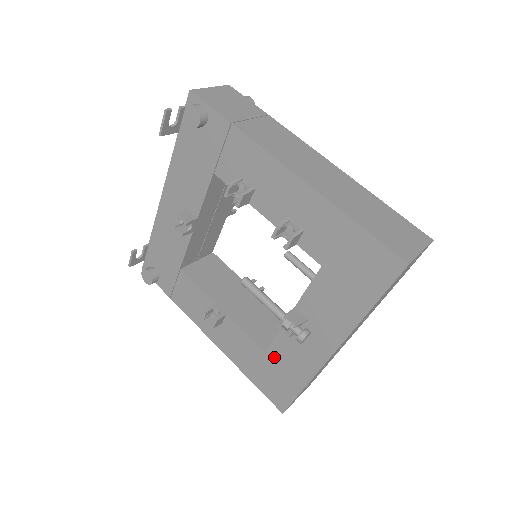
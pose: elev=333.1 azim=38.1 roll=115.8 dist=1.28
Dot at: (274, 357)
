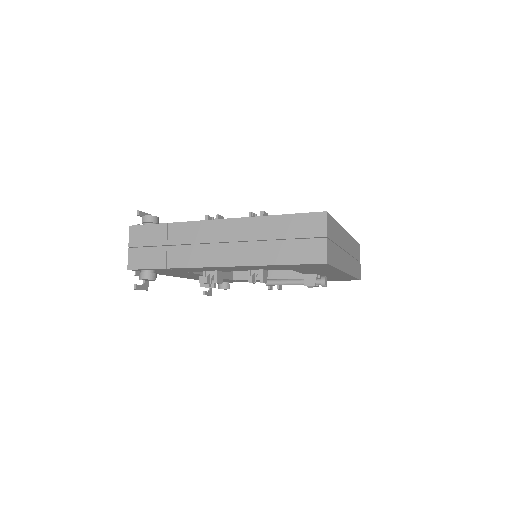
Dot at: occluded
